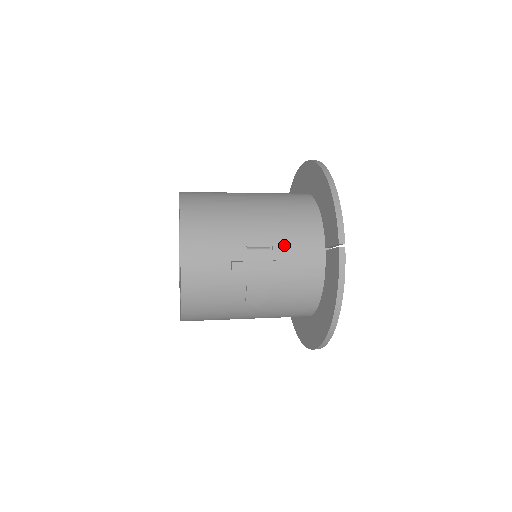
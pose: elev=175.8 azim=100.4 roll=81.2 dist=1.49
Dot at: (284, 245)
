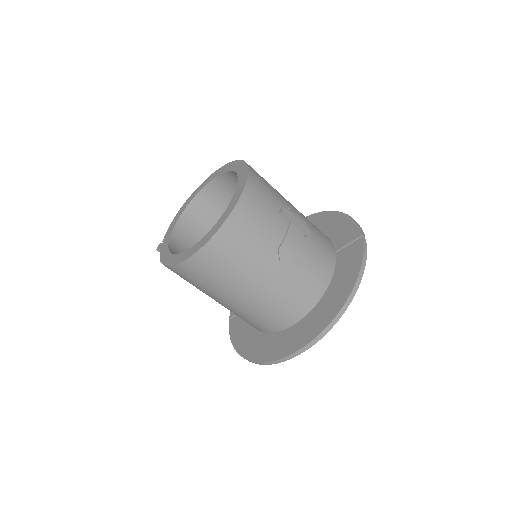
Dot at: (312, 228)
